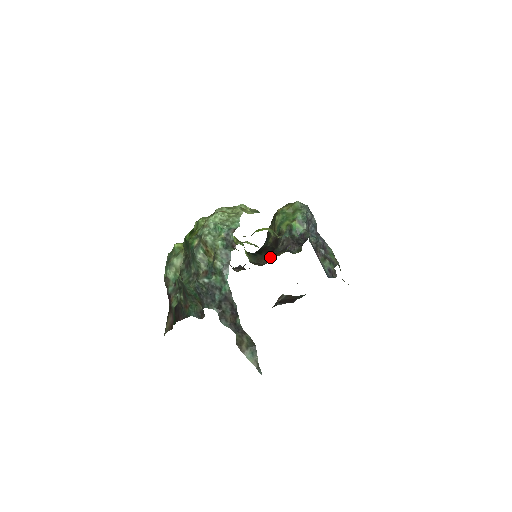
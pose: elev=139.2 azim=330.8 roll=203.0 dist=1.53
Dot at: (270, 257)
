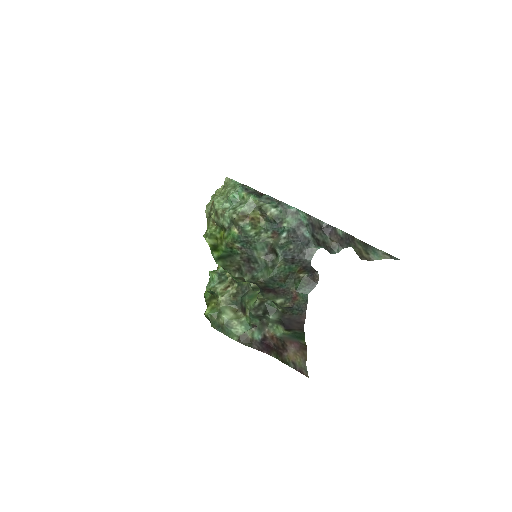
Dot at: occluded
